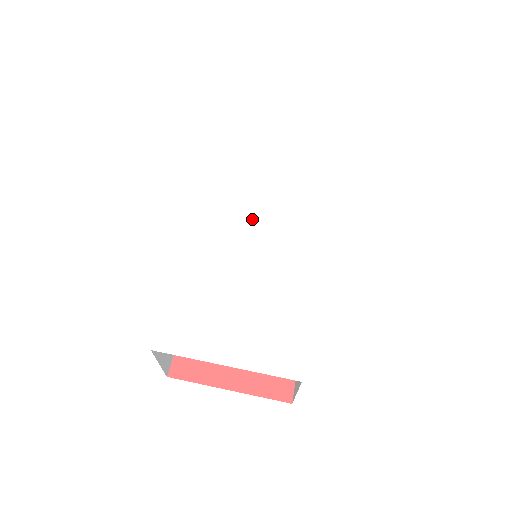
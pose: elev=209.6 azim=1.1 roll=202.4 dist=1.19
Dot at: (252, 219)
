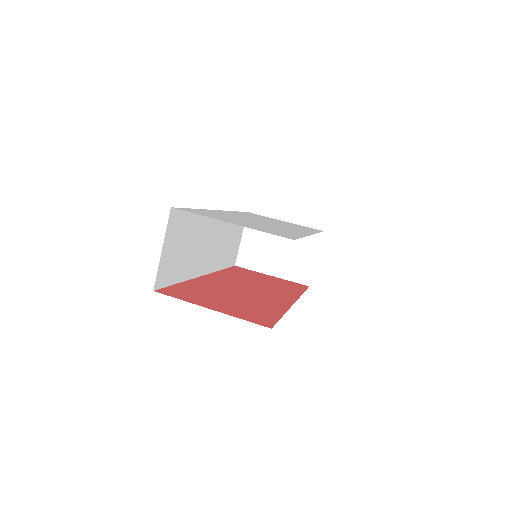
Dot at: (261, 220)
